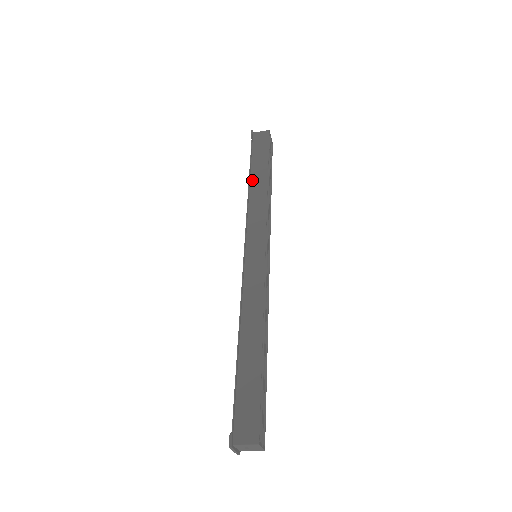
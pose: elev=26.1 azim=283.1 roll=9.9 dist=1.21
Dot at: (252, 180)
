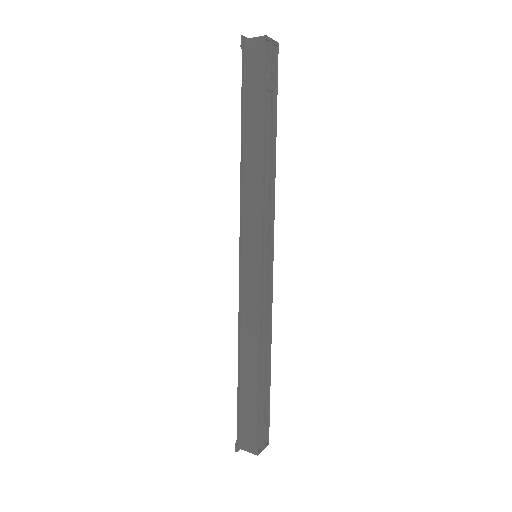
Dot at: (245, 142)
